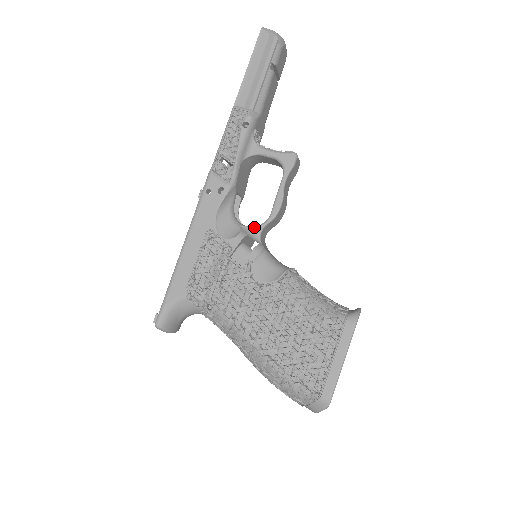
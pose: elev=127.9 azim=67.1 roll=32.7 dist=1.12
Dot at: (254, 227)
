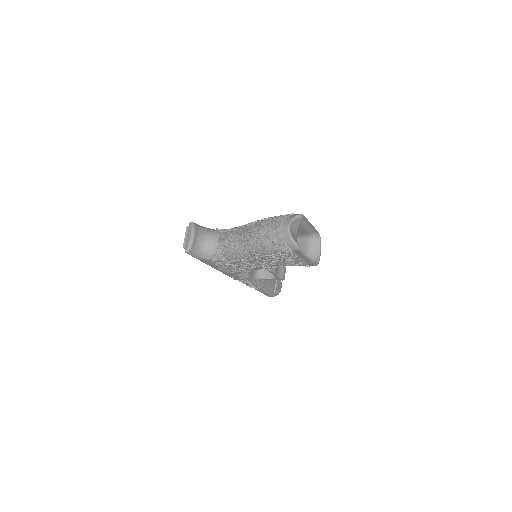
Dot at: occluded
